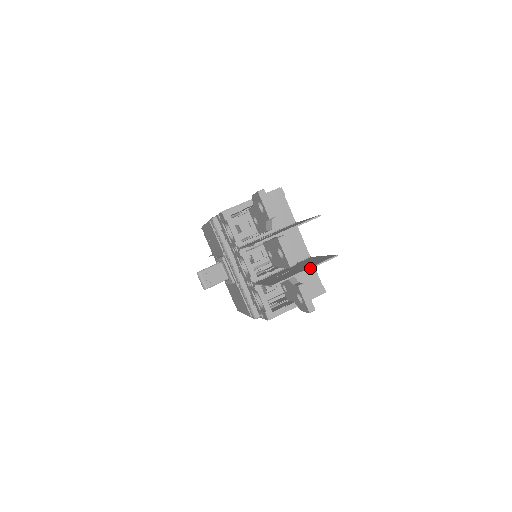
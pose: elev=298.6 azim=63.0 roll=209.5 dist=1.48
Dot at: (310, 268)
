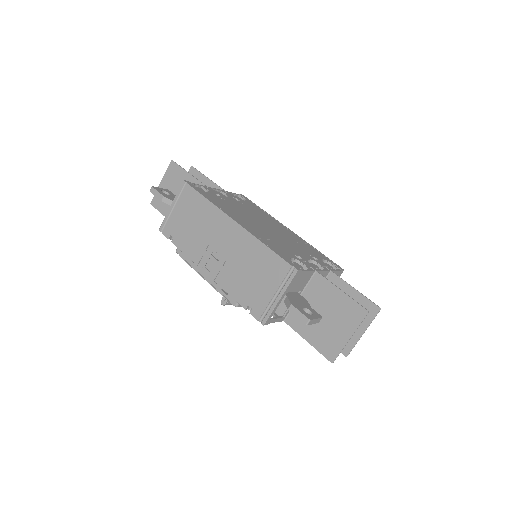
Dot at: occluded
